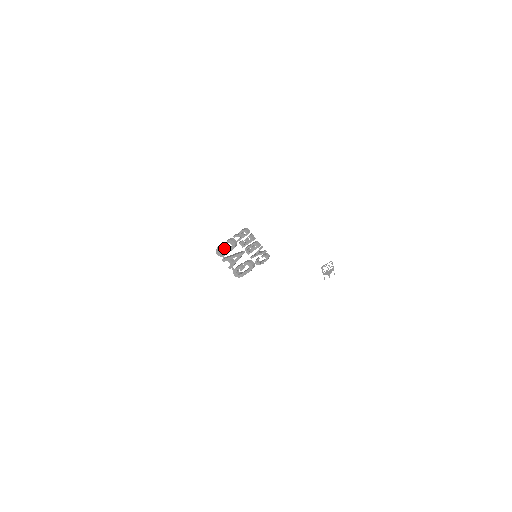
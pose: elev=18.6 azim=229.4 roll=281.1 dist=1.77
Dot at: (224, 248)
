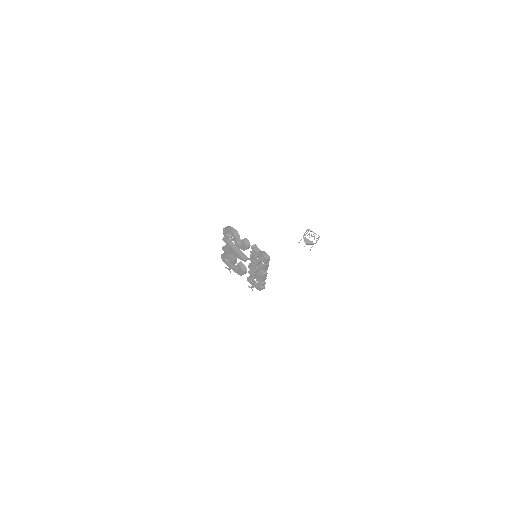
Dot at: (234, 239)
